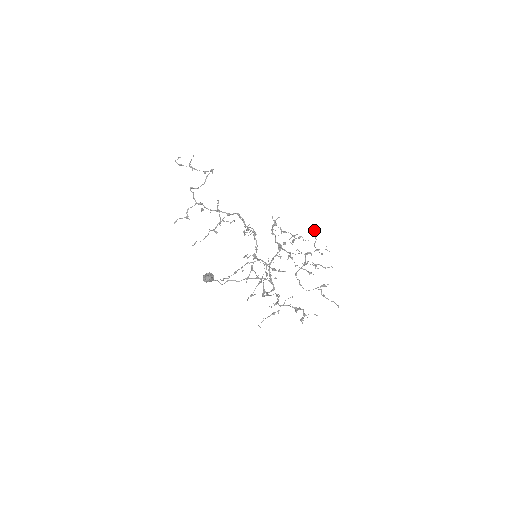
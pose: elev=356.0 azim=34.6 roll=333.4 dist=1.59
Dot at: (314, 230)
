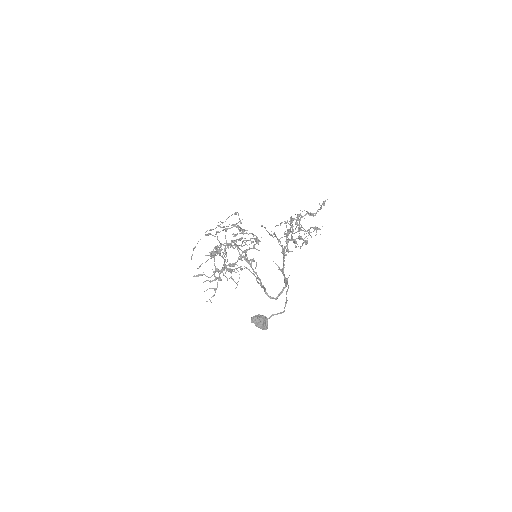
Dot at: (322, 204)
